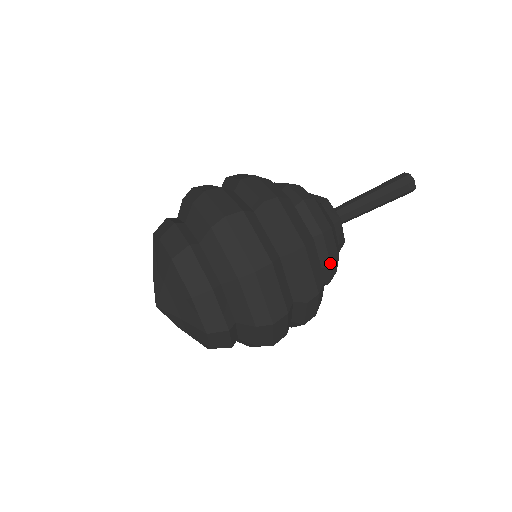
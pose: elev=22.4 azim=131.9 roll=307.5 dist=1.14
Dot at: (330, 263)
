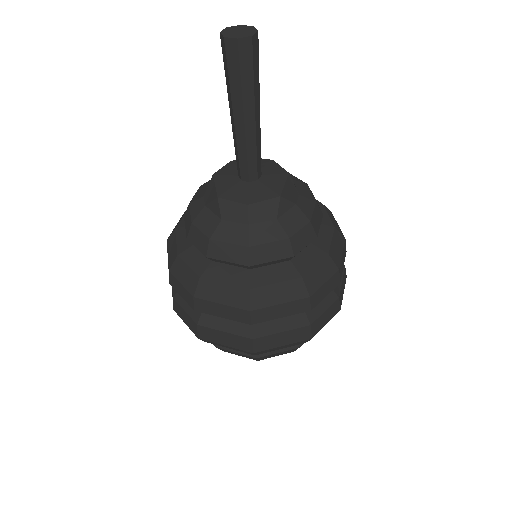
Dot at: (288, 258)
